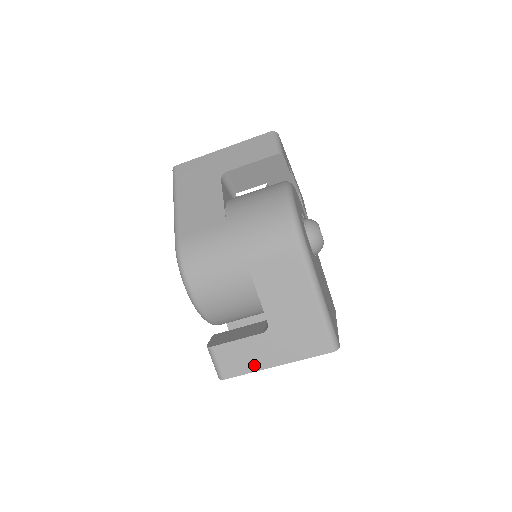
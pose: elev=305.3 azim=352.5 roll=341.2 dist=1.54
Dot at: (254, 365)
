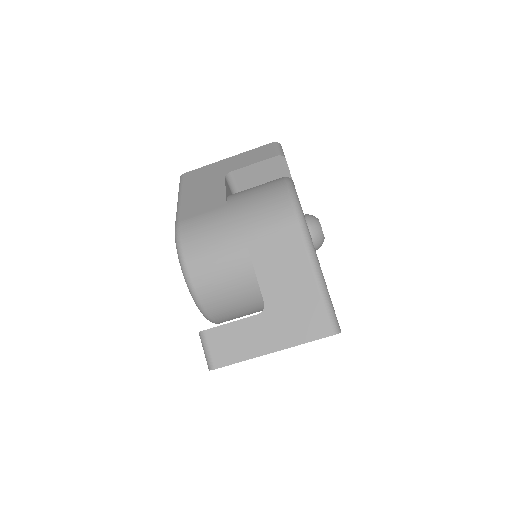
Dot at: (248, 351)
